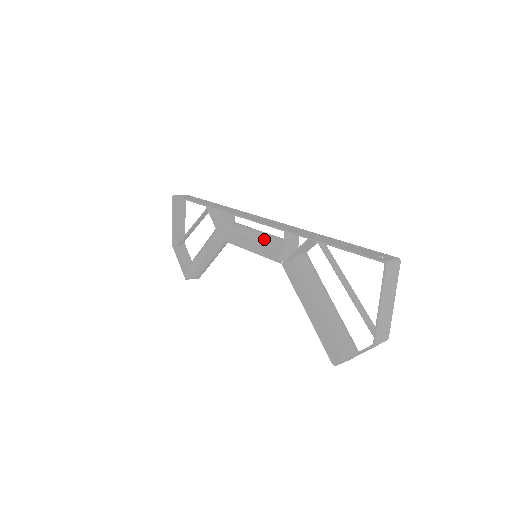
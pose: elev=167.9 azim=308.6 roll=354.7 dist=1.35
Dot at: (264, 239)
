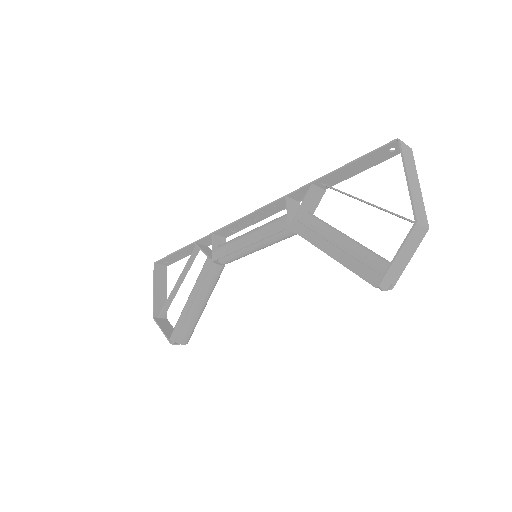
Dot at: (264, 225)
